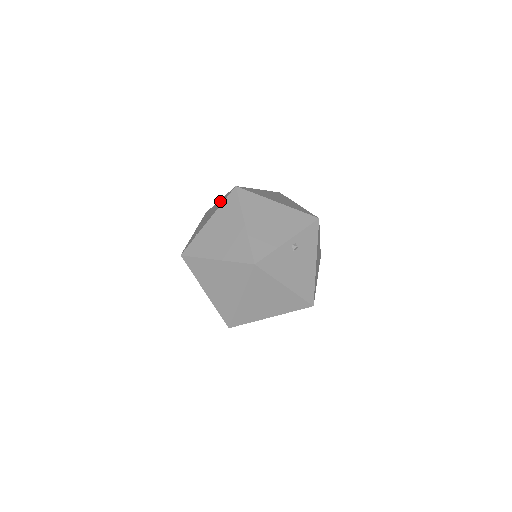
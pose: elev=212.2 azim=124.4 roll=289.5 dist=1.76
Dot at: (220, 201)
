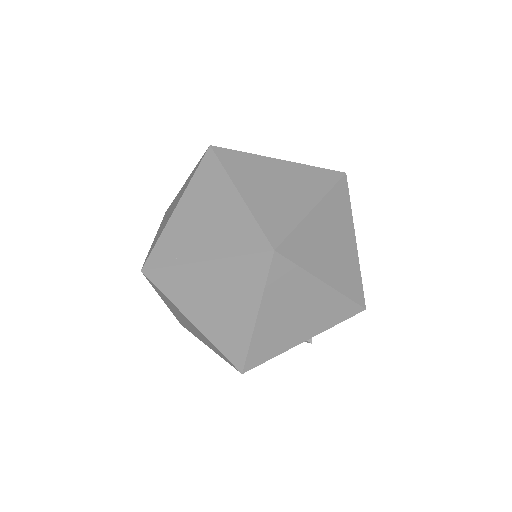
Dot at: (238, 217)
